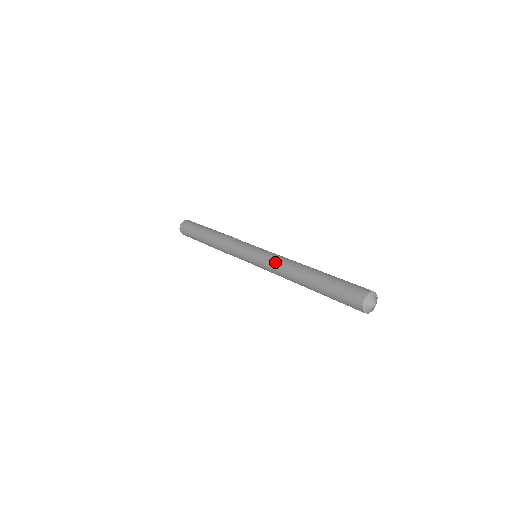
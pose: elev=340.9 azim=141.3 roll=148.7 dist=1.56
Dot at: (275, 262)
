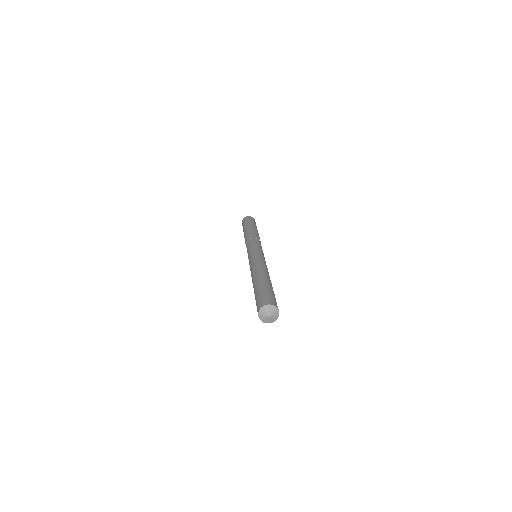
Dot at: (253, 262)
